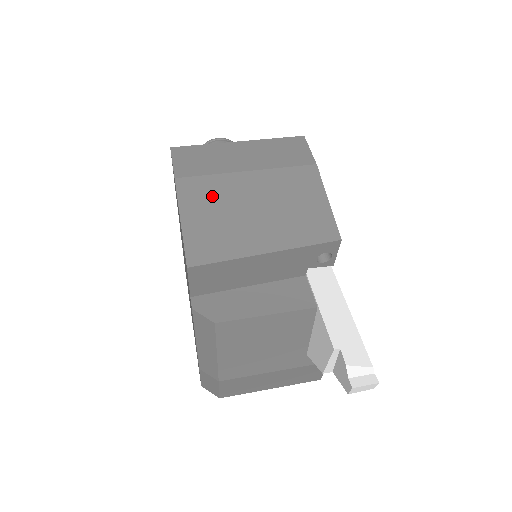
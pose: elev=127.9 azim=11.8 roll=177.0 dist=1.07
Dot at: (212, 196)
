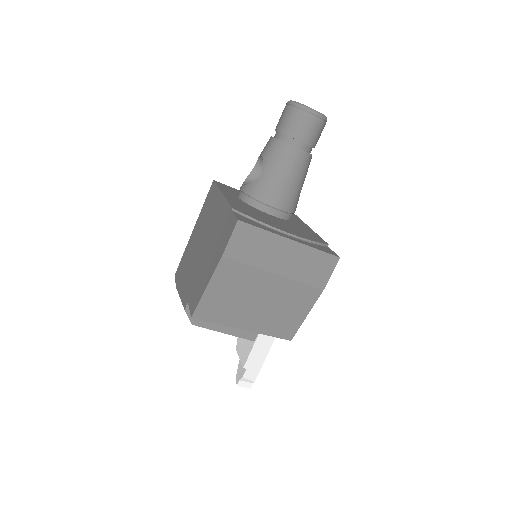
Dot at: (238, 281)
